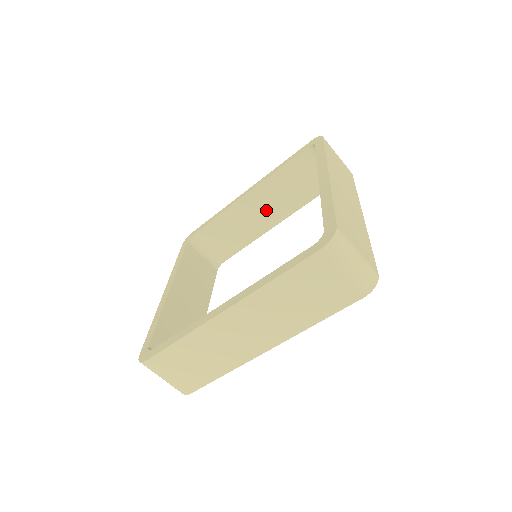
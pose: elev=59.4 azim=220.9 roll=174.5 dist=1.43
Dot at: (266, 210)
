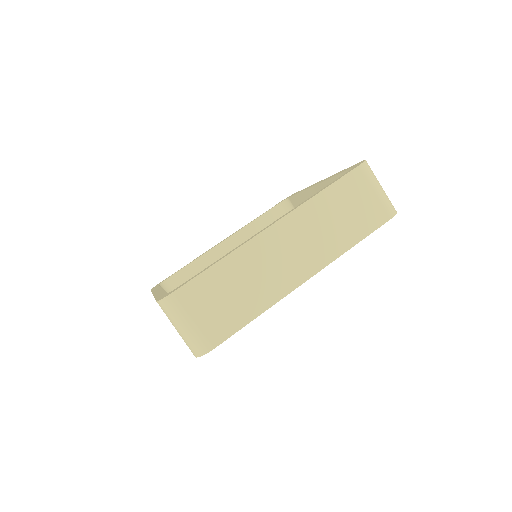
Dot at: occluded
